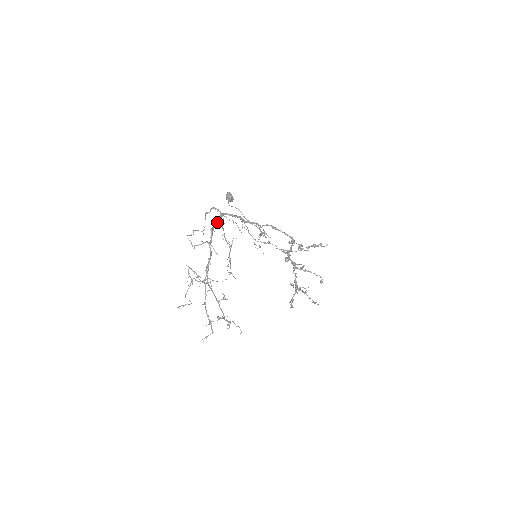
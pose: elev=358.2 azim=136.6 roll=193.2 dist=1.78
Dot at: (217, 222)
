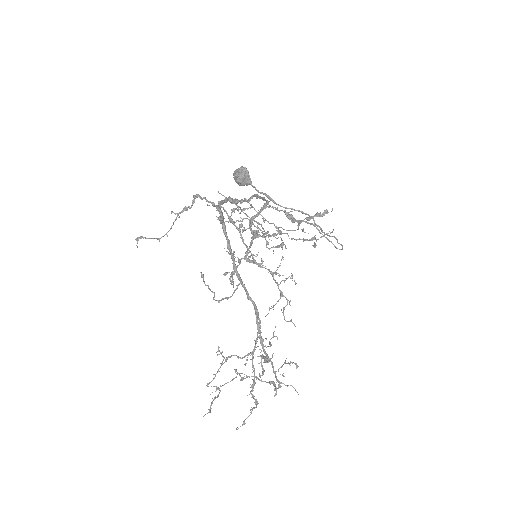
Dot at: (224, 229)
